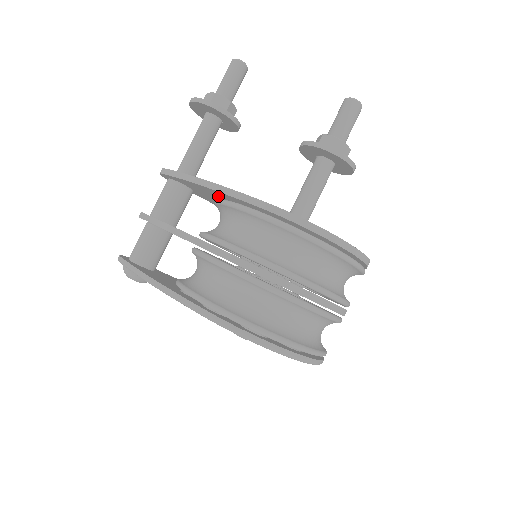
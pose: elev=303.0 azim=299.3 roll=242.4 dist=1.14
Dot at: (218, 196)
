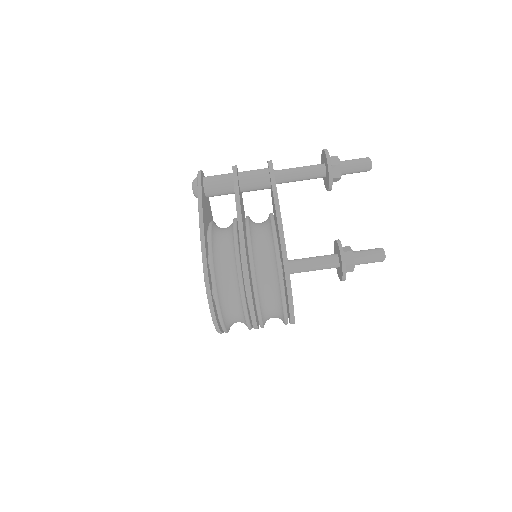
Dot at: occluded
